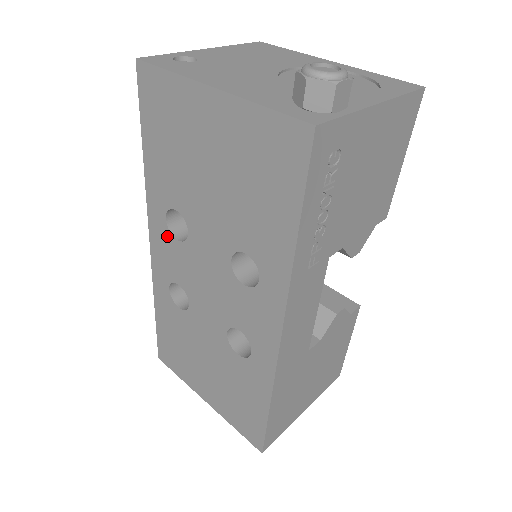
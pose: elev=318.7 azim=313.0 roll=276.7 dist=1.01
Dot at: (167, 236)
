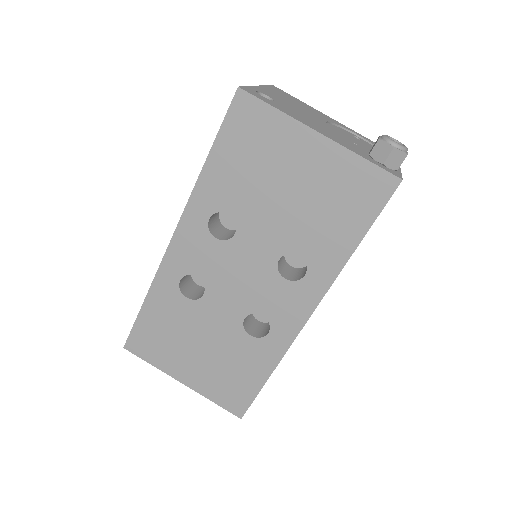
Dot at: (203, 234)
